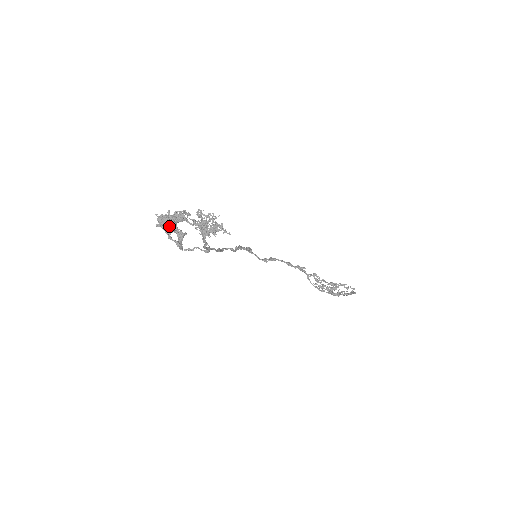
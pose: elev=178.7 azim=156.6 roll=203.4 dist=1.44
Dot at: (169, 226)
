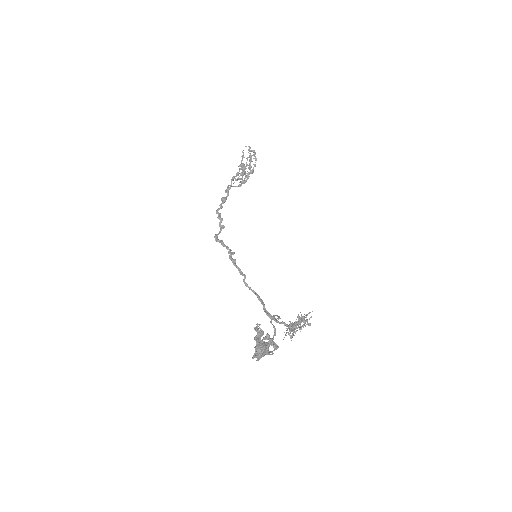
Dot at: (266, 351)
